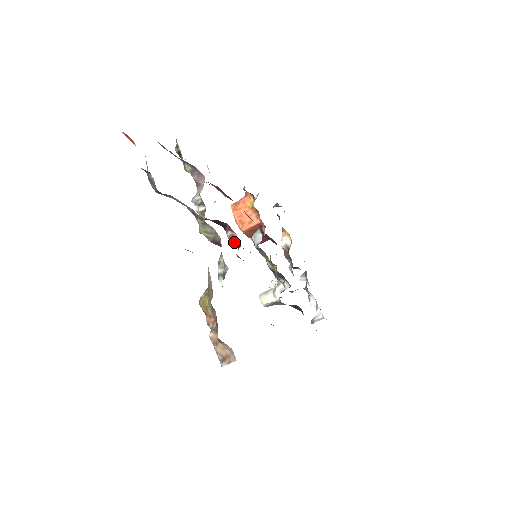
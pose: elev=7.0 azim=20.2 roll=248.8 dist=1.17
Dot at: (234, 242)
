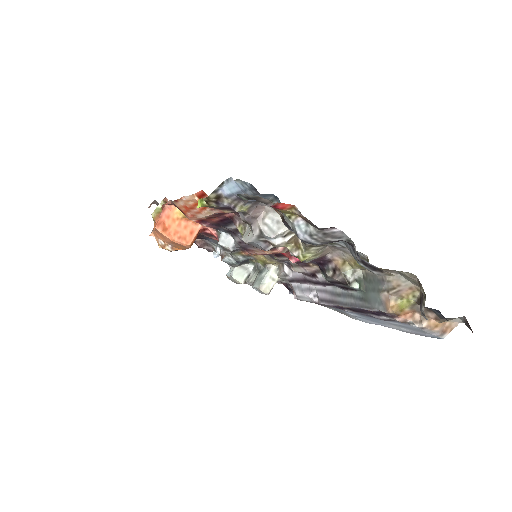
Dot at: (286, 252)
